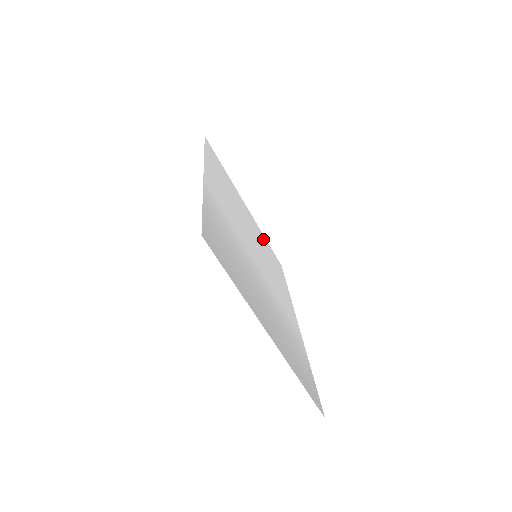
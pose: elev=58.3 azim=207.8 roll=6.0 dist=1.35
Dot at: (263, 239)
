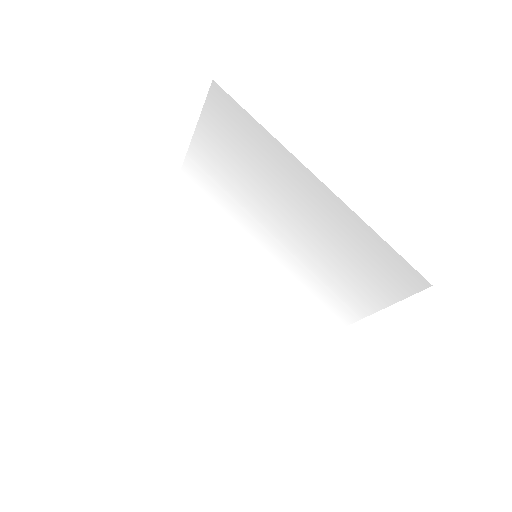
Dot at: (250, 318)
